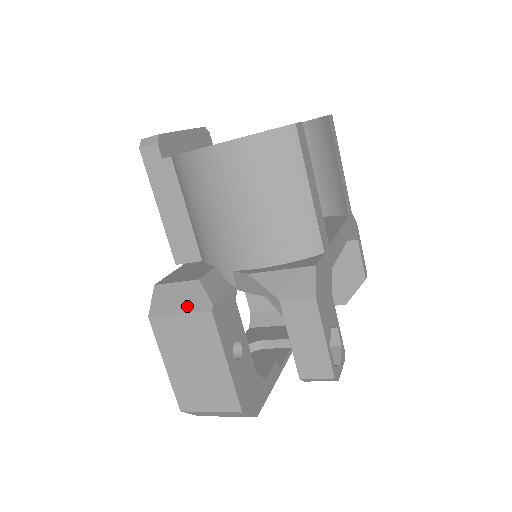
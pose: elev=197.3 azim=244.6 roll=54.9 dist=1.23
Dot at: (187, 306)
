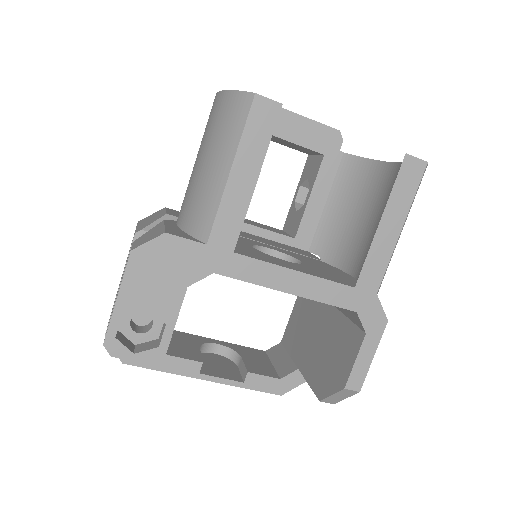
Dot at: (143, 224)
